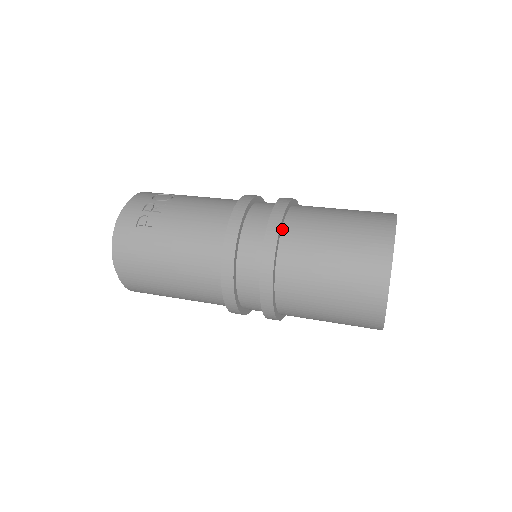
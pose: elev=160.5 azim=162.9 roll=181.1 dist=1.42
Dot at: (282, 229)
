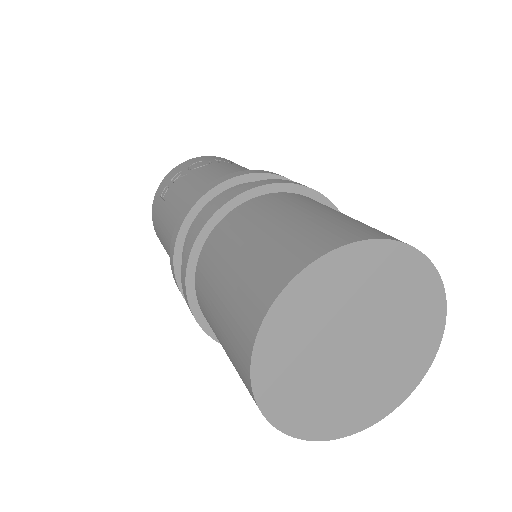
Dot at: (213, 229)
